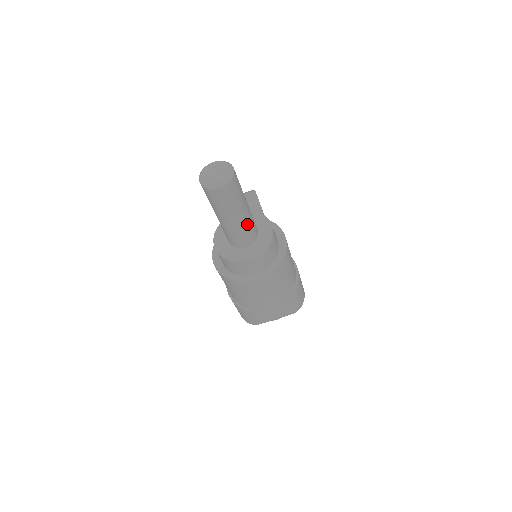
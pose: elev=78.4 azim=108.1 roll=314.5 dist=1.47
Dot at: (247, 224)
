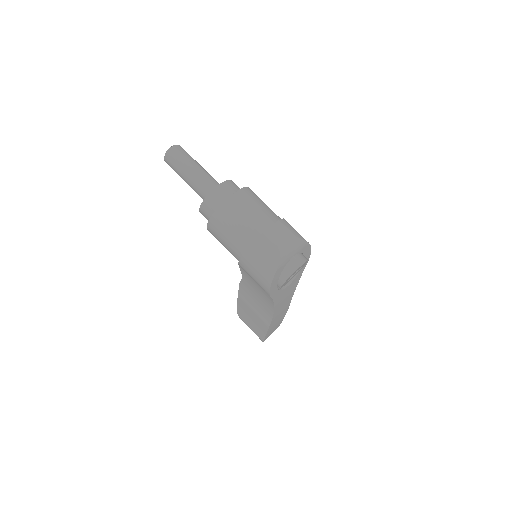
Dot at: (208, 174)
